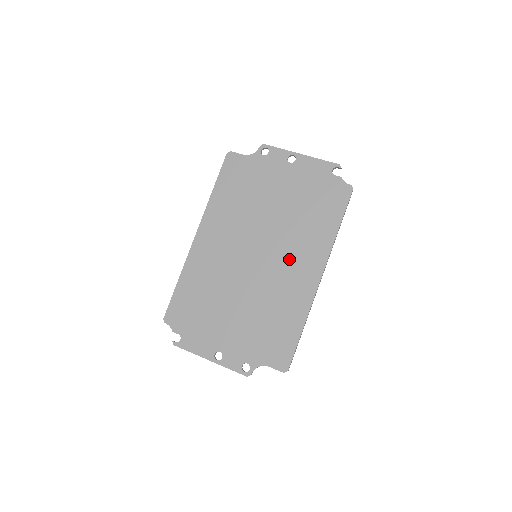
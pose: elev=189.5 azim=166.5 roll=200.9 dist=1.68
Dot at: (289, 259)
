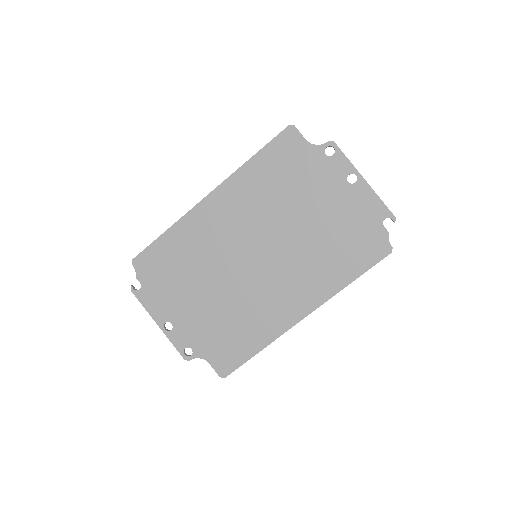
Dot at: (286, 280)
